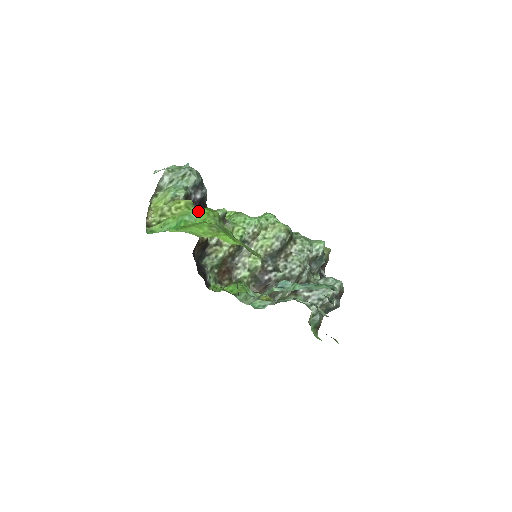
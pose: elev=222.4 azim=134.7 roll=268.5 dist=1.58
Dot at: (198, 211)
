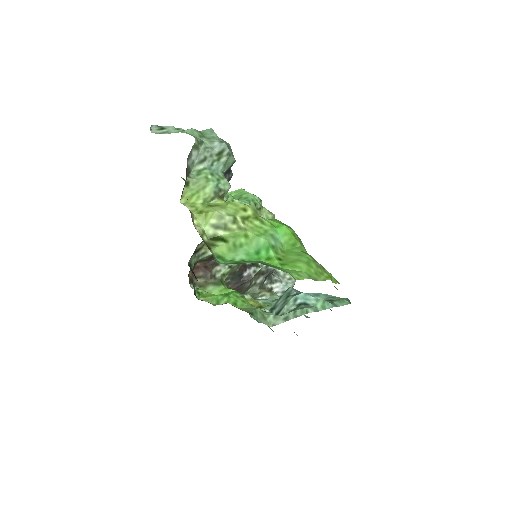
Dot at: (281, 230)
